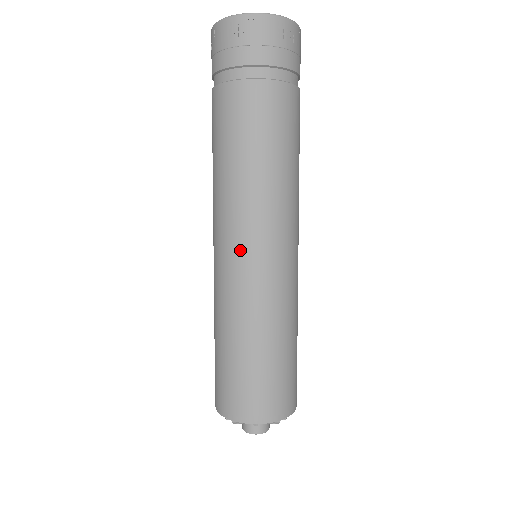
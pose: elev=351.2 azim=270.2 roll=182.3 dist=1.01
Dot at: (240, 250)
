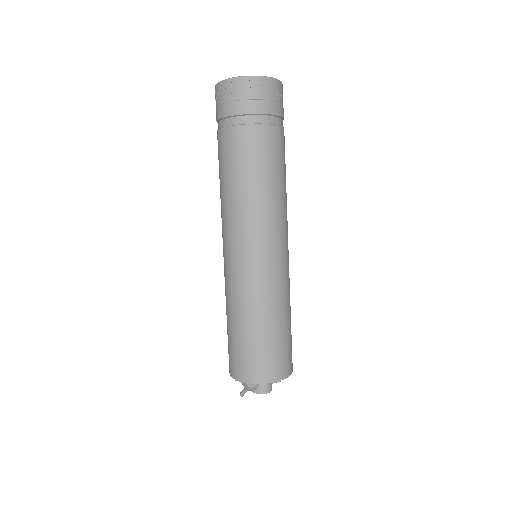
Dot at: (264, 251)
